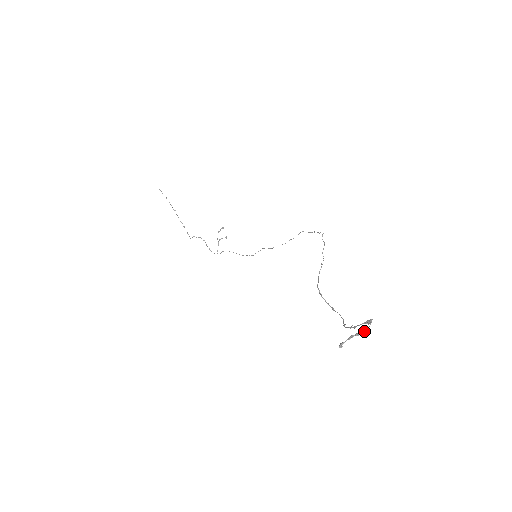
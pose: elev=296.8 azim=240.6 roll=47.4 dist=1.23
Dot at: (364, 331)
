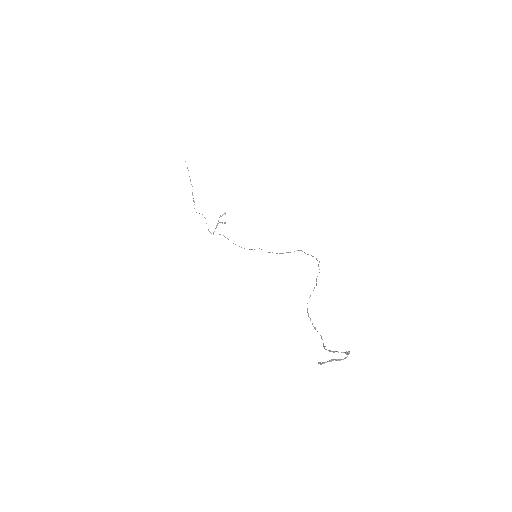
Dot at: (343, 359)
